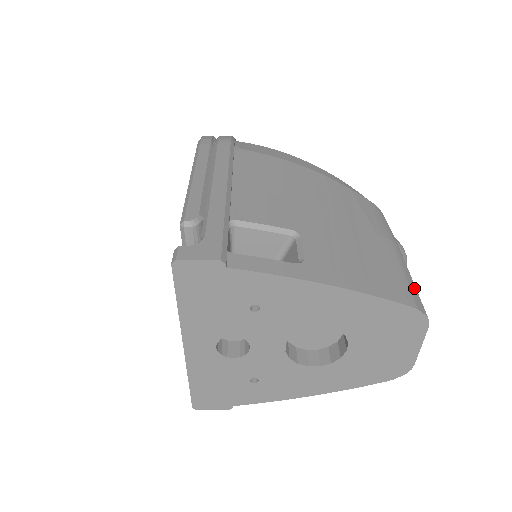
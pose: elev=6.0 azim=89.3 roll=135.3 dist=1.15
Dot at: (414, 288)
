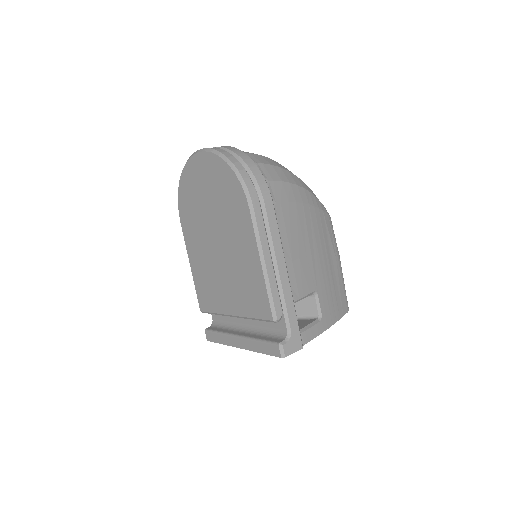
Dot at: occluded
